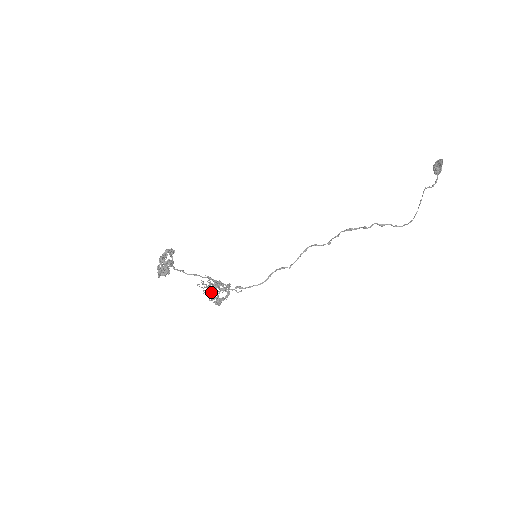
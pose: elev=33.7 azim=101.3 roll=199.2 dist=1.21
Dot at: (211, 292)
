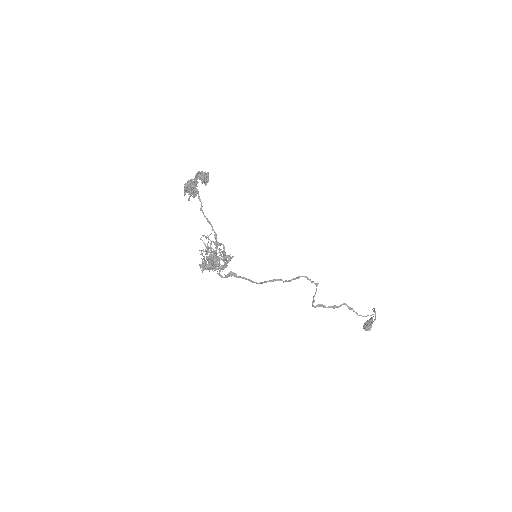
Dot at: (215, 247)
